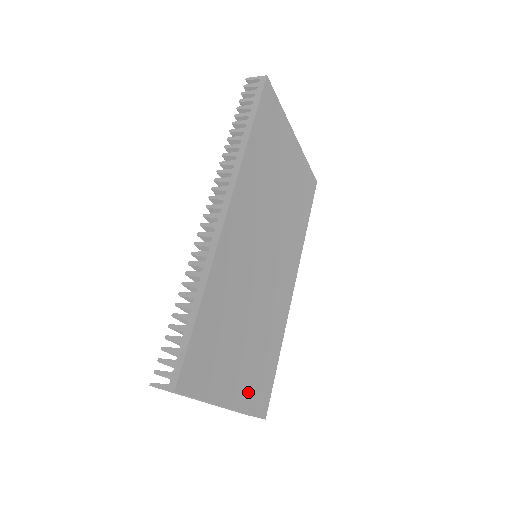
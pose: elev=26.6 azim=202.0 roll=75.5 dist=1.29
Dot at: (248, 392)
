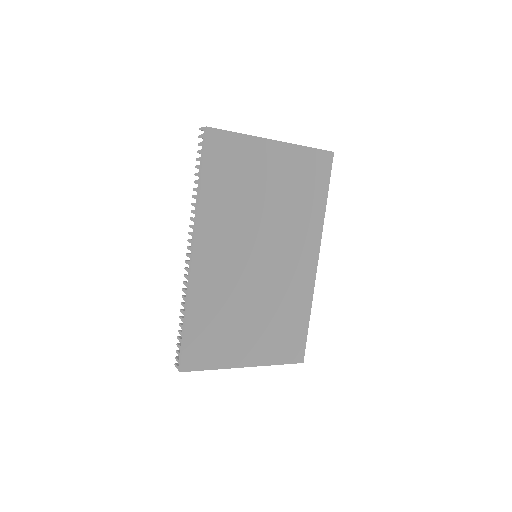
Dot at: (269, 352)
